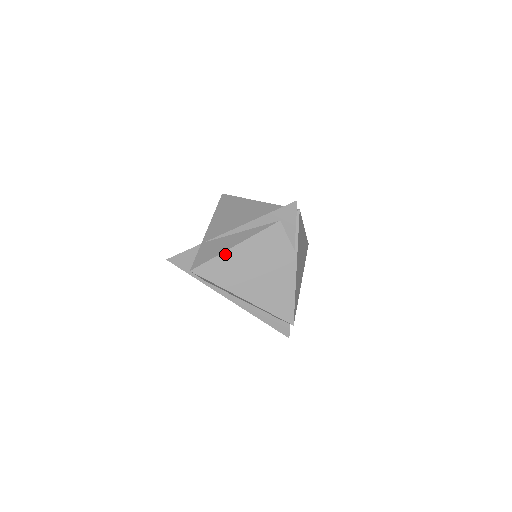
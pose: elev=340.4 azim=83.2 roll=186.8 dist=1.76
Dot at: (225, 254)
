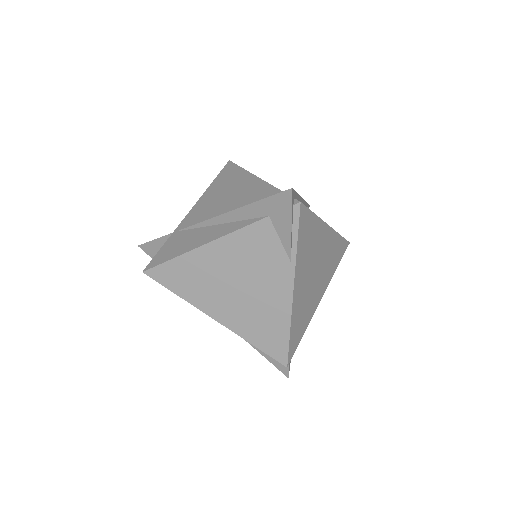
Dot at: (188, 255)
